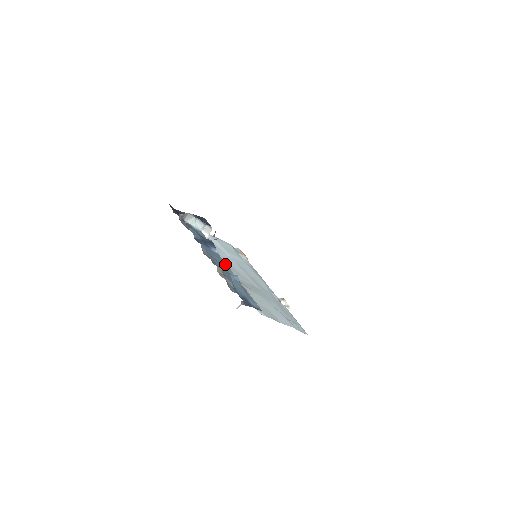
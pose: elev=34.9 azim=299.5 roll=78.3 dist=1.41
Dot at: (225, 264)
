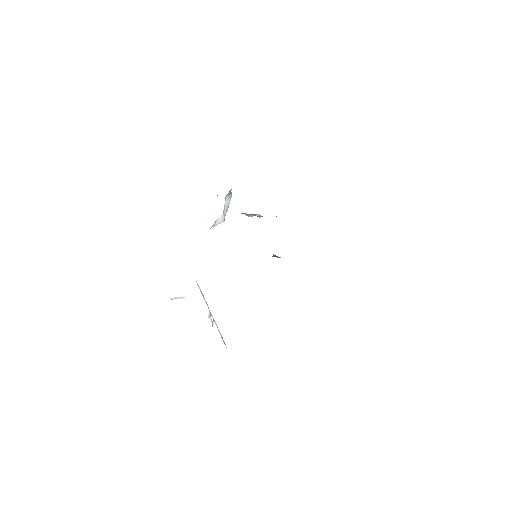
Dot at: occluded
